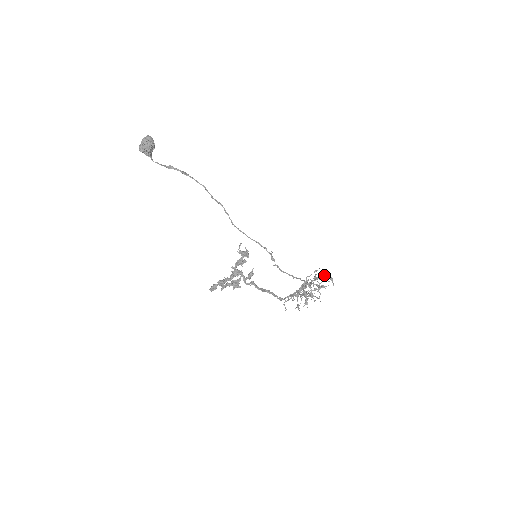
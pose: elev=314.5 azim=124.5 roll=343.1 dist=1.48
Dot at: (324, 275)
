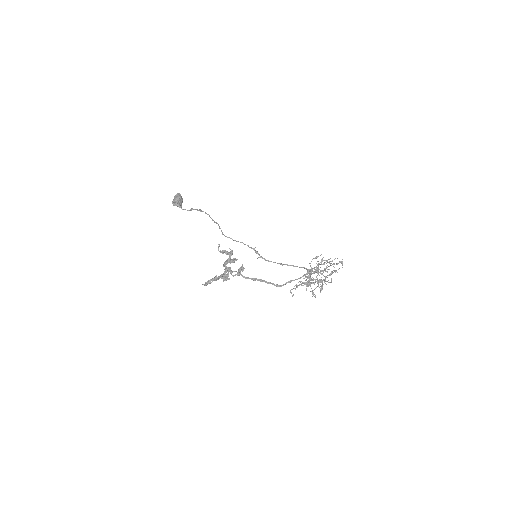
Dot at: occluded
